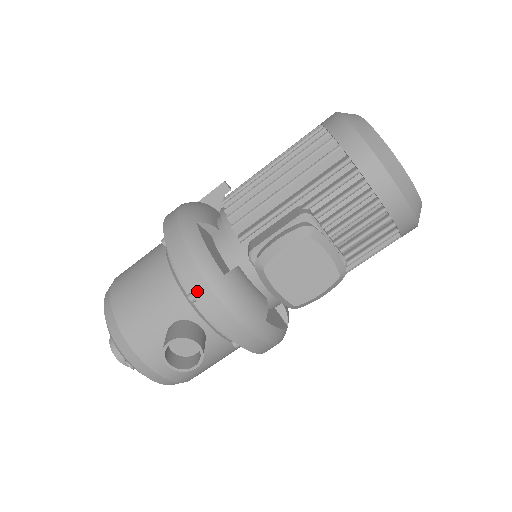
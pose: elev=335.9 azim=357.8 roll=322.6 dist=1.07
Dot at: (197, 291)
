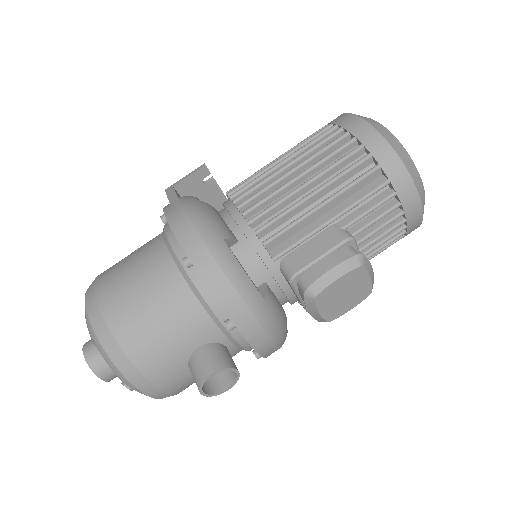
Dot at: (240, 321)
